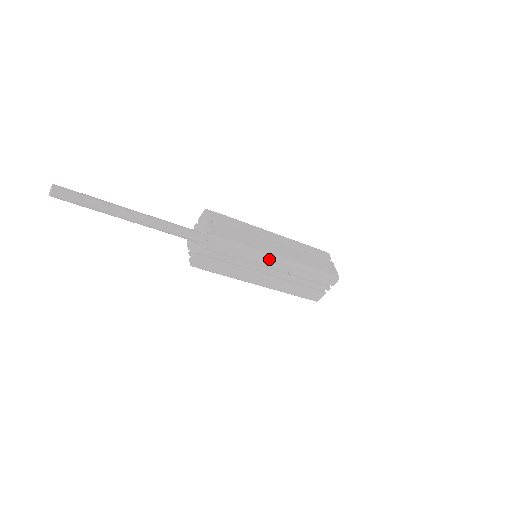
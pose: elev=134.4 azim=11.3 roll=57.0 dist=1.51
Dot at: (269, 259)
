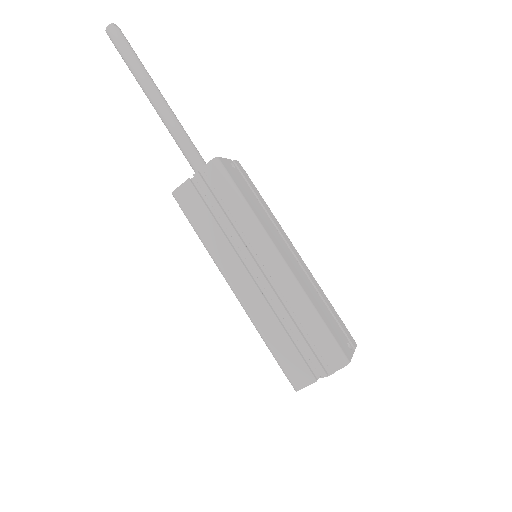
Dot at: (265, 244)
